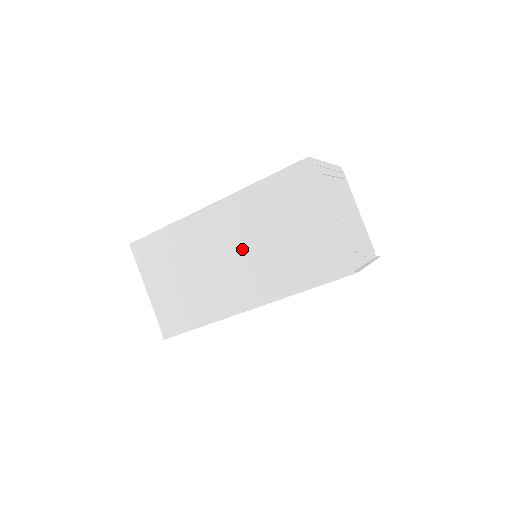
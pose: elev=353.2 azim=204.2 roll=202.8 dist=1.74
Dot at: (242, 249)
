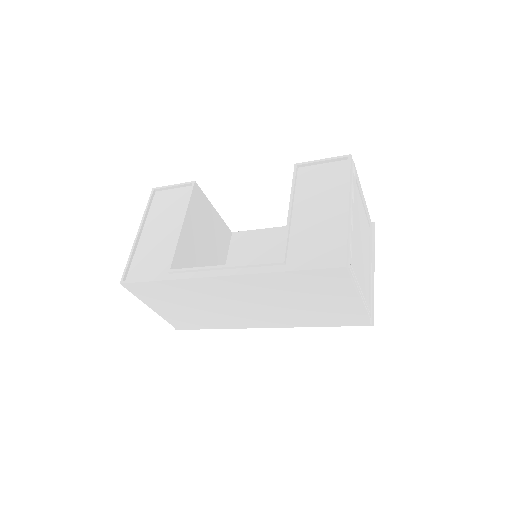
Dot at: (260, 303)
